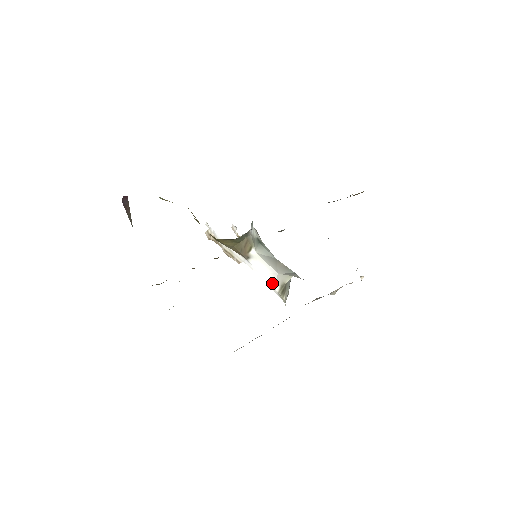
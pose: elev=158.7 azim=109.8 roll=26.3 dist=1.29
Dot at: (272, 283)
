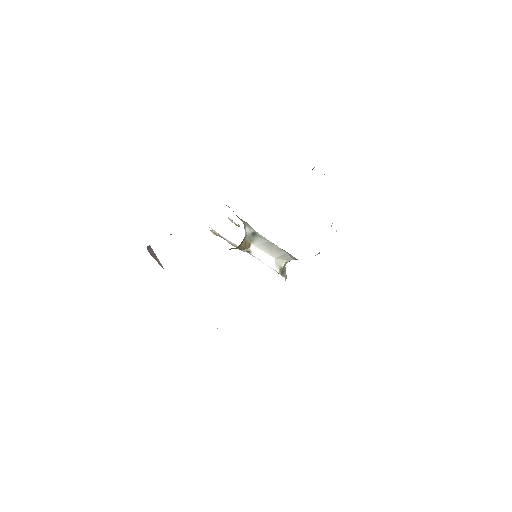
Dot at: (273, 267)
